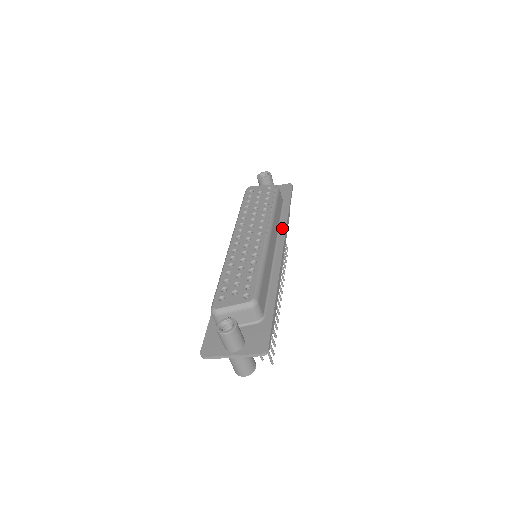
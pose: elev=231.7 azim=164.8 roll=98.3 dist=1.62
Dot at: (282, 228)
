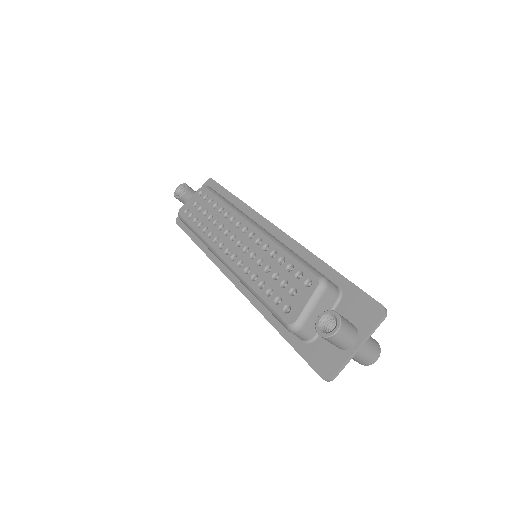
Dot at: (250, 213)
